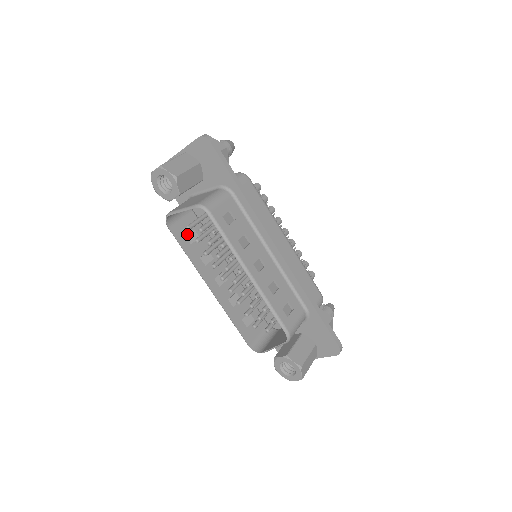
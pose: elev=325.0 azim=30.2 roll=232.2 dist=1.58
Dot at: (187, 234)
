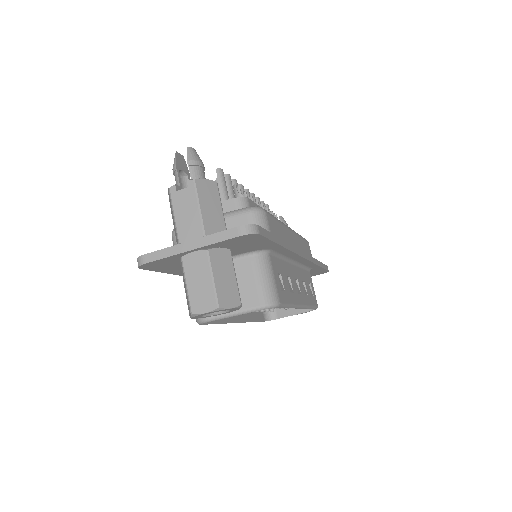
Dot at: occluded
